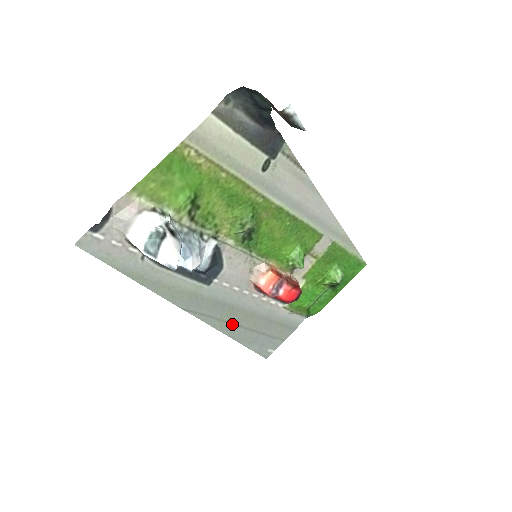
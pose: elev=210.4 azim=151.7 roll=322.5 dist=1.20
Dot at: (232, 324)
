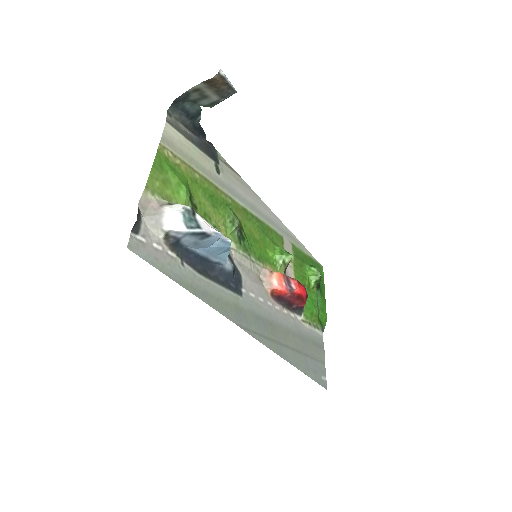
Dot at: (280, 345)
